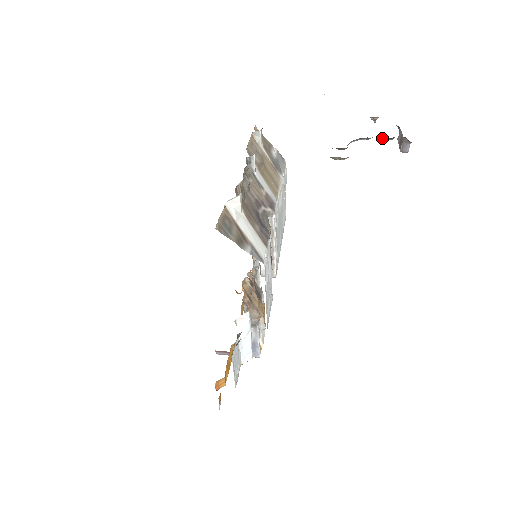
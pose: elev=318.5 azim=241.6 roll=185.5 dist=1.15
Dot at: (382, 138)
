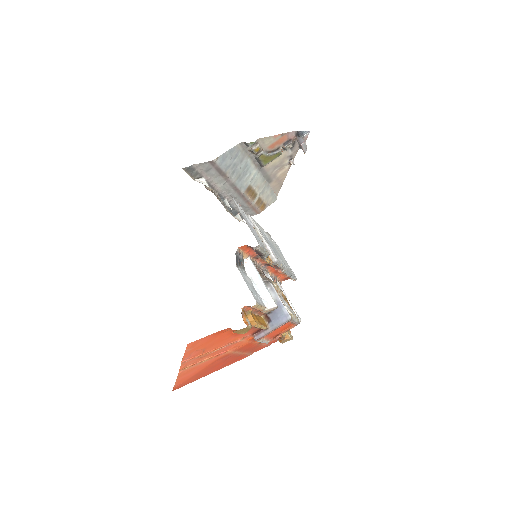
Dot at: (285, 145)
